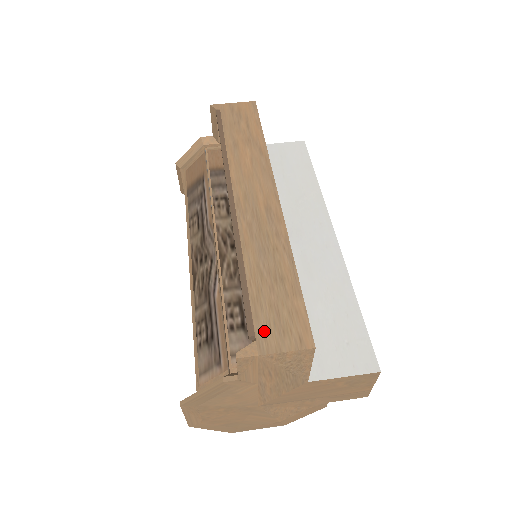
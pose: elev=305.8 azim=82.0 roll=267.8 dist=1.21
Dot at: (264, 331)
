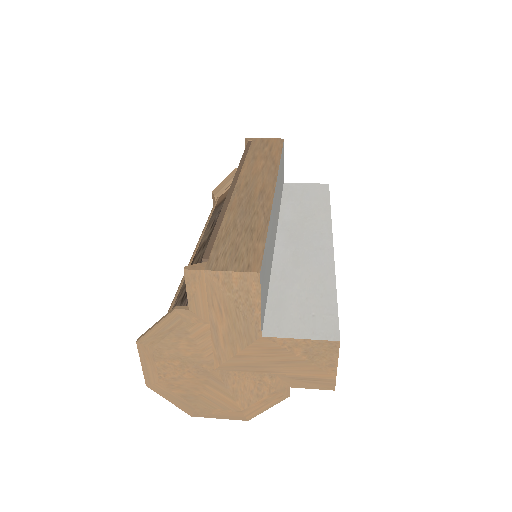
Dot at: (218, 257)
